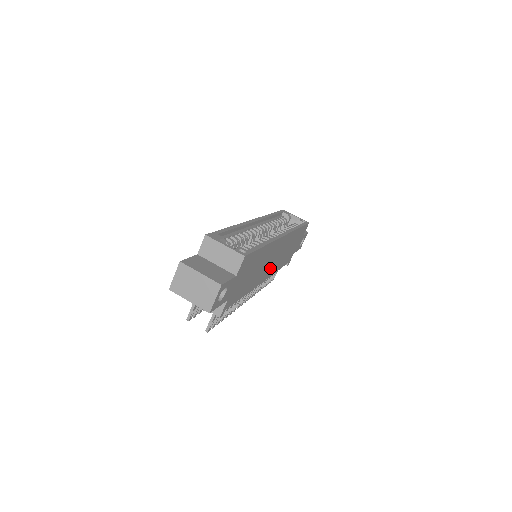
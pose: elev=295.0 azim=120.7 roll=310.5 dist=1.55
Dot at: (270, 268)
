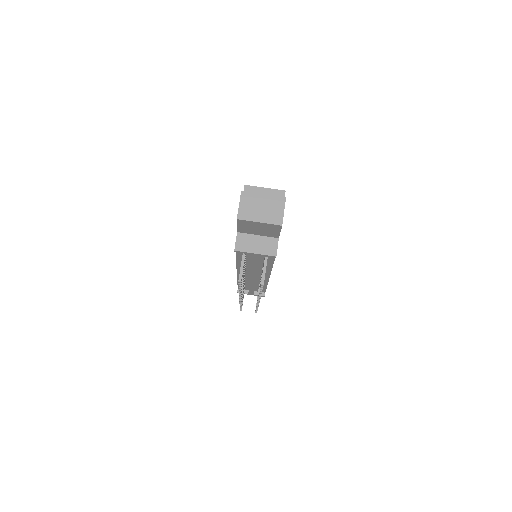
Dot at: occluded
